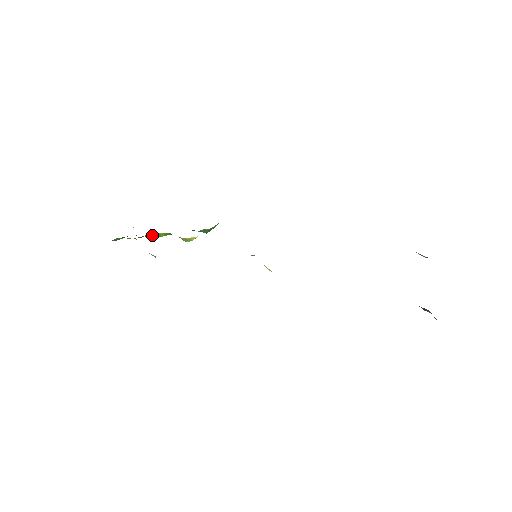
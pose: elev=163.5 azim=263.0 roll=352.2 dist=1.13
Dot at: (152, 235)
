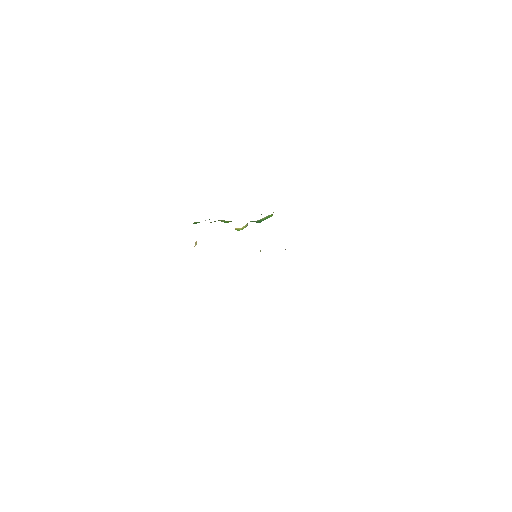
Dot at: (221, 221)
